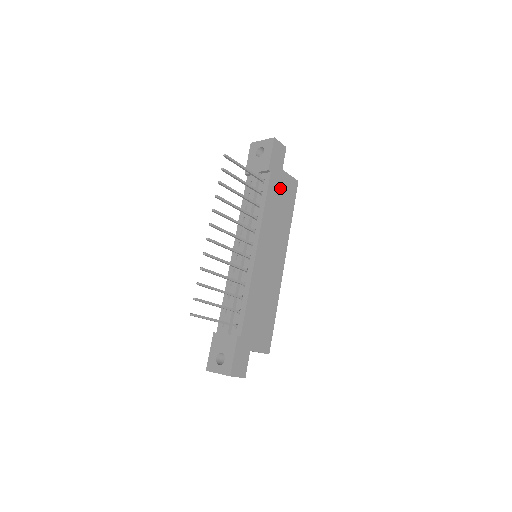
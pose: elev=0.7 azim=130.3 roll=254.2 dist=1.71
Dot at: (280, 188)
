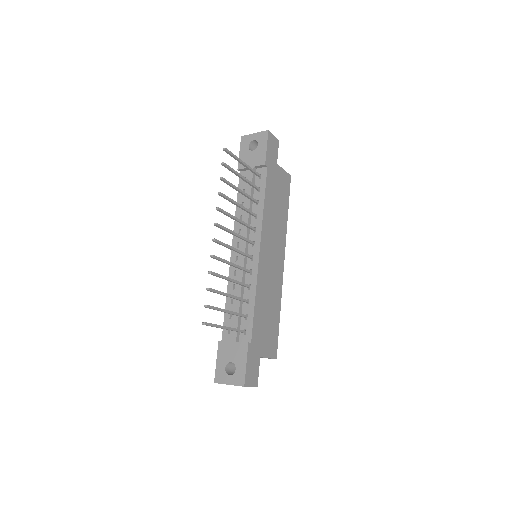
Dot at: (276, 183)
